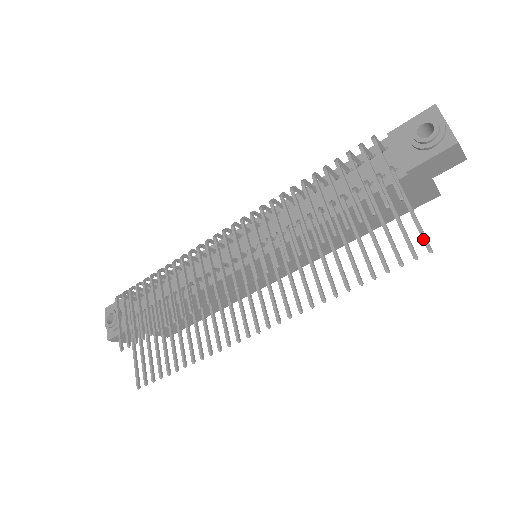
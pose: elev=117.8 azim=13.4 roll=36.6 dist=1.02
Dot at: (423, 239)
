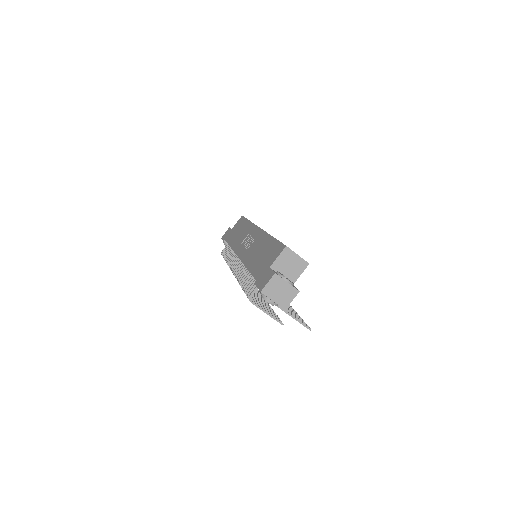
Dot at: (304, 326)
